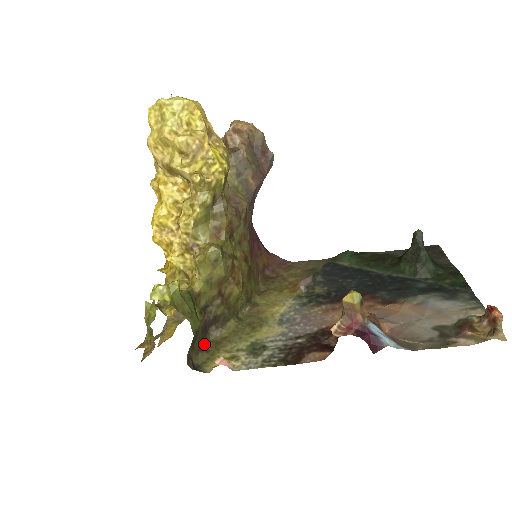
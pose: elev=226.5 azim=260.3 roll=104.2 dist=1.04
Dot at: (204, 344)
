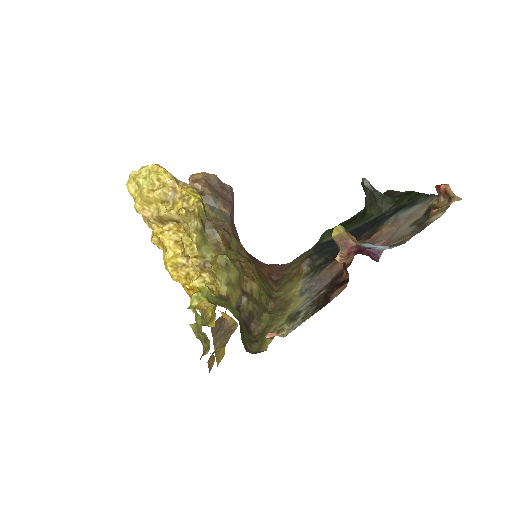
Dot at: (252, 338)
